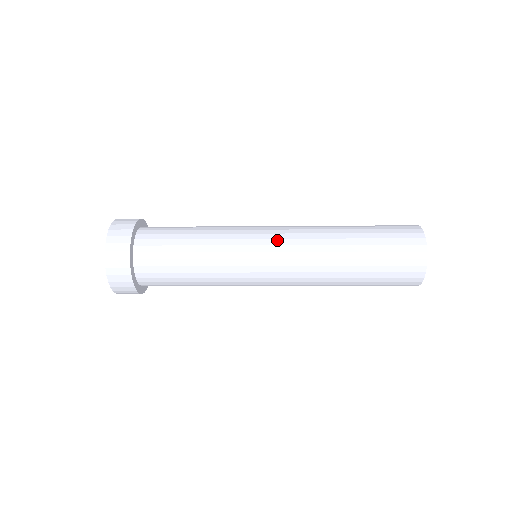
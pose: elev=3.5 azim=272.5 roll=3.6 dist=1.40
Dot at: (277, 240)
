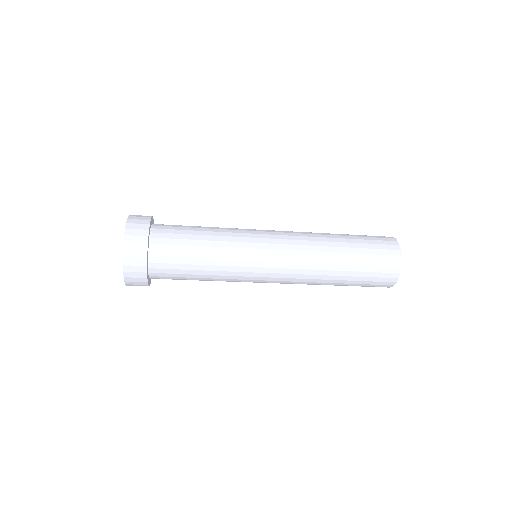
Dot at: (279, 257)
